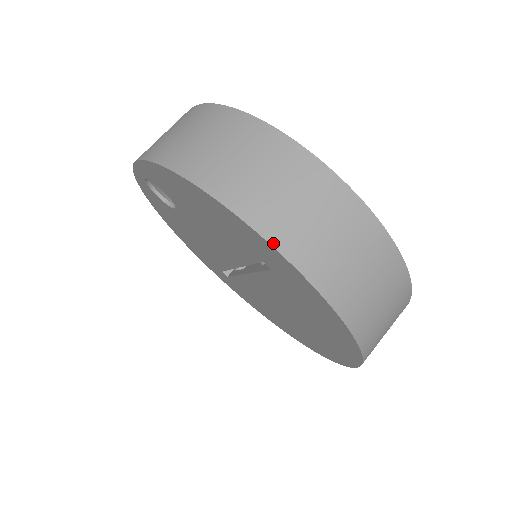
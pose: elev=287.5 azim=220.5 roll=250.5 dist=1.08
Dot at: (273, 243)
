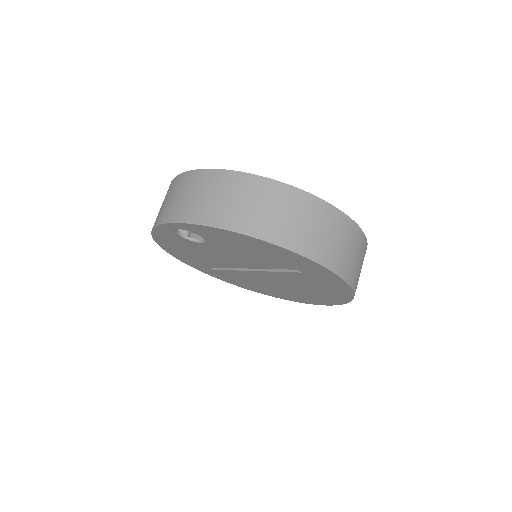
Dot at: (324, 265)
